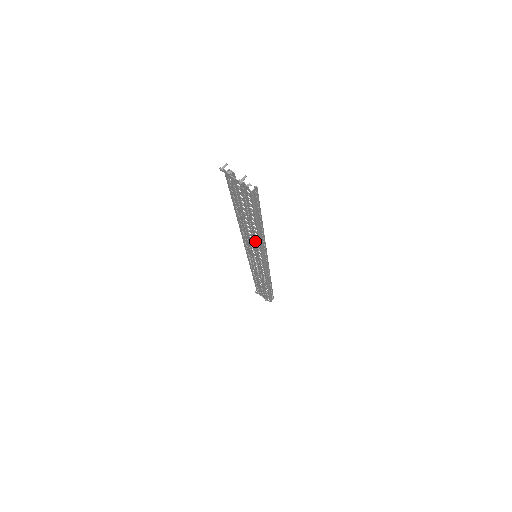
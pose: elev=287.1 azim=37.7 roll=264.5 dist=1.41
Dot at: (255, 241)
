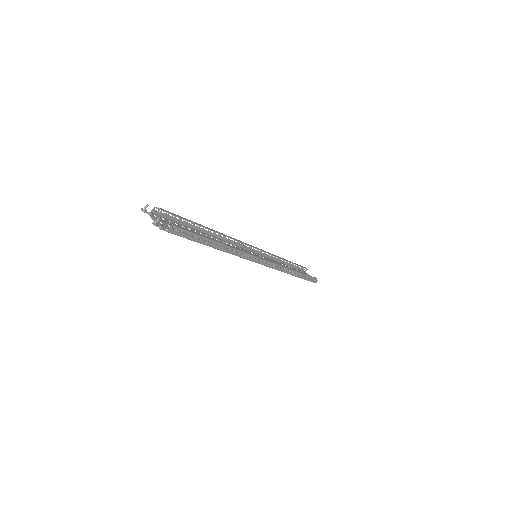
Dot at: occluded
